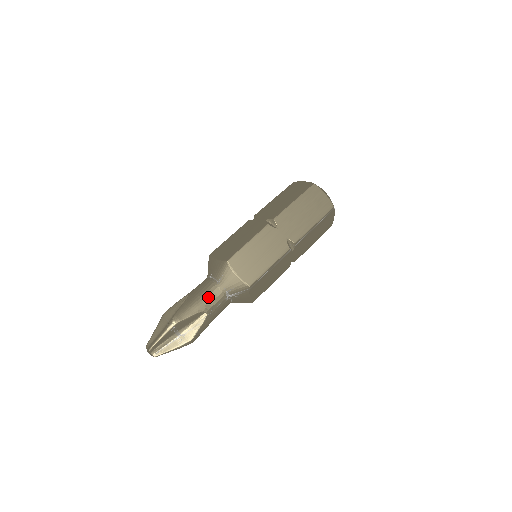
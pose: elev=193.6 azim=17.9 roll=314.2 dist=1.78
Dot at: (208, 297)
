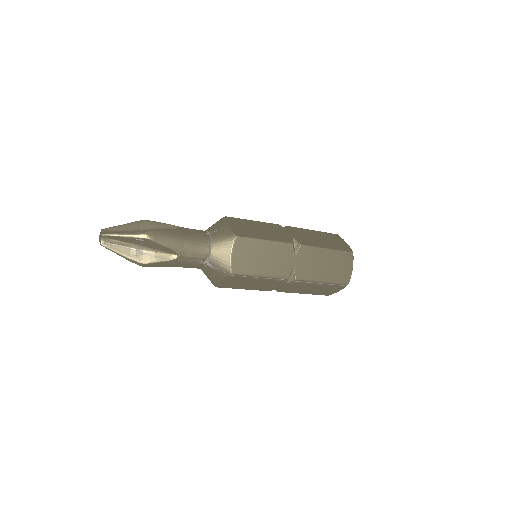
Dot at: (192, 246)
